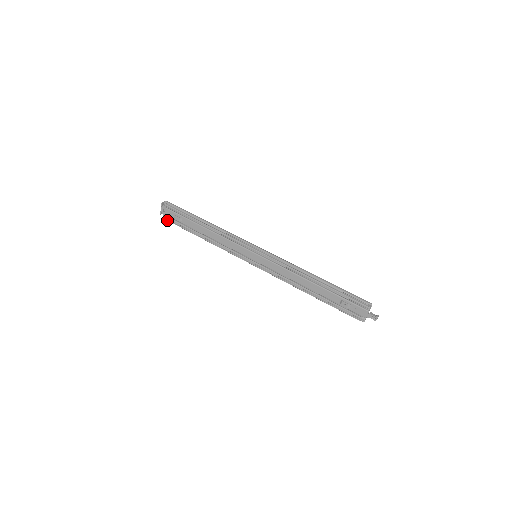
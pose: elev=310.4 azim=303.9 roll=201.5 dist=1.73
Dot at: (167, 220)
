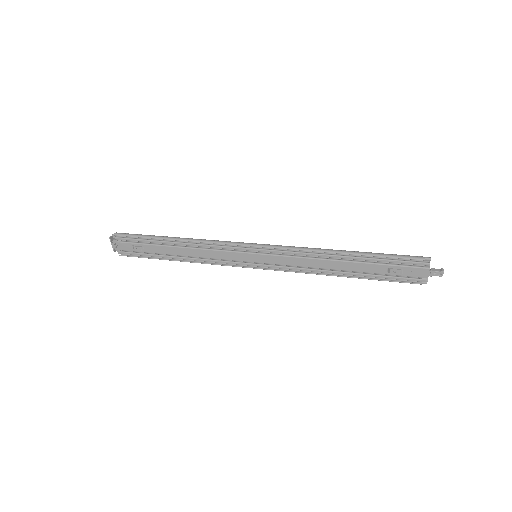
Dot at: occluded
